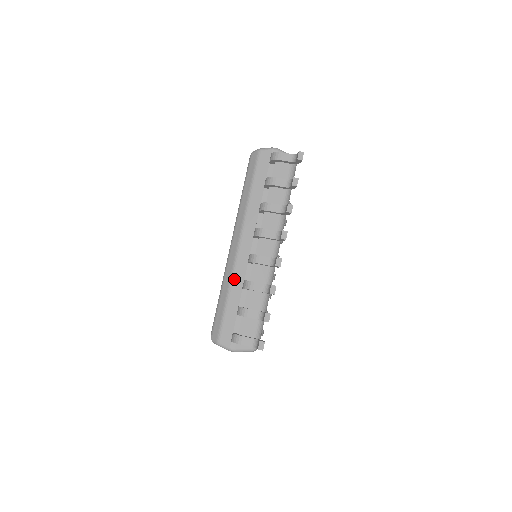
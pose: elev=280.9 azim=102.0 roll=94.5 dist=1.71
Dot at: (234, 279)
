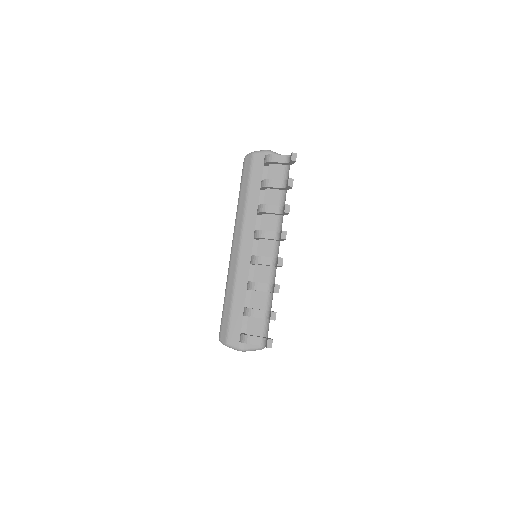
Dot at: (238, 281)
